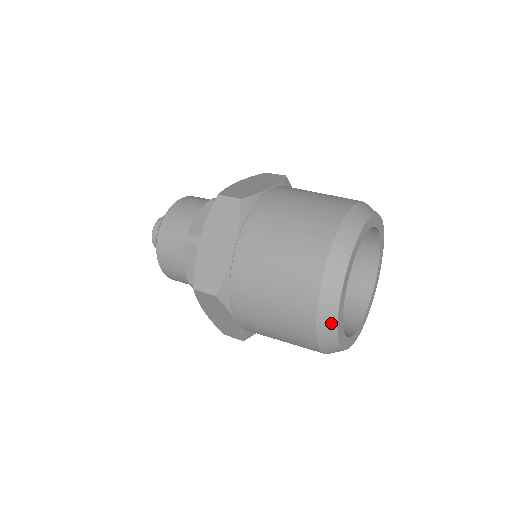
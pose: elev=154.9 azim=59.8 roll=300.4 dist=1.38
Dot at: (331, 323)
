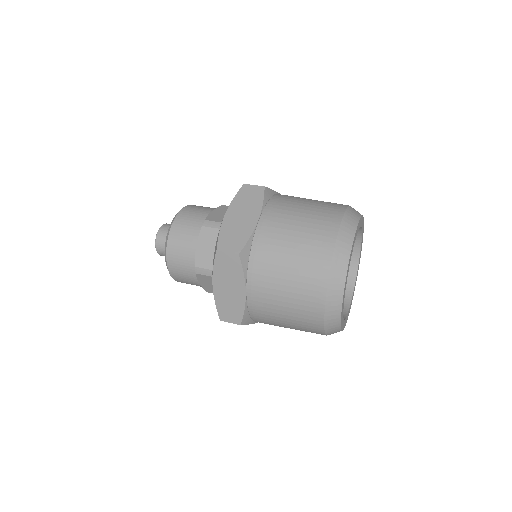
Dot at: (340, 280)
